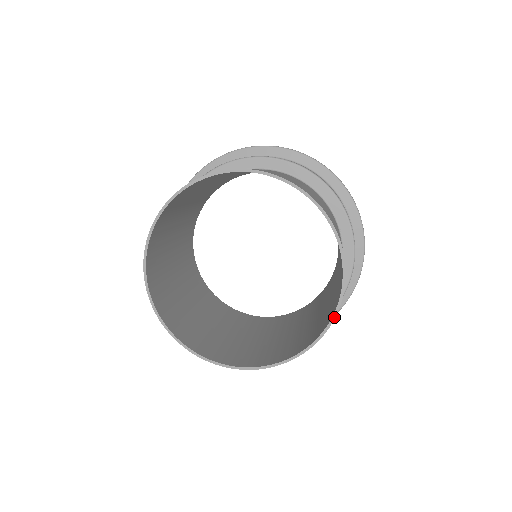
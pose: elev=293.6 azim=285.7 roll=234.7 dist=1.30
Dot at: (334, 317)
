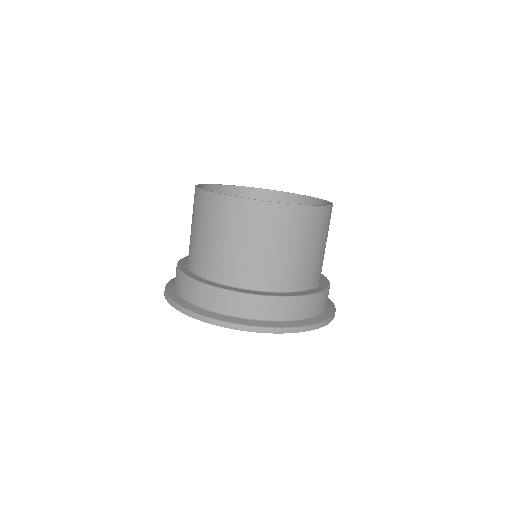
Dot at: (290, 204)
